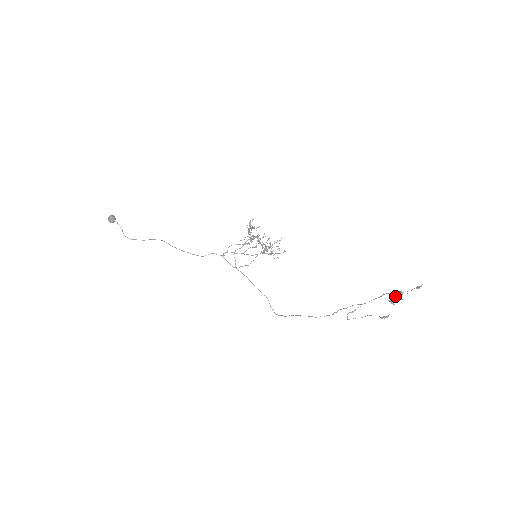
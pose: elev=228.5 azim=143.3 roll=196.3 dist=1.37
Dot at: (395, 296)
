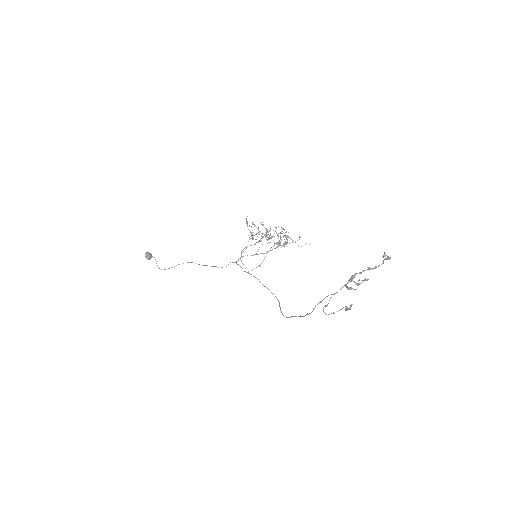
Dot at: (350, 279)
